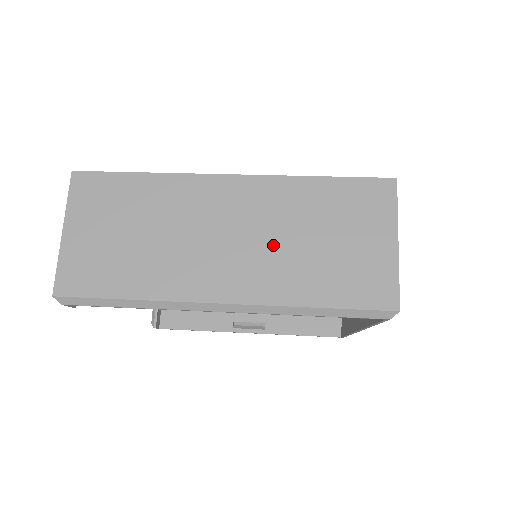
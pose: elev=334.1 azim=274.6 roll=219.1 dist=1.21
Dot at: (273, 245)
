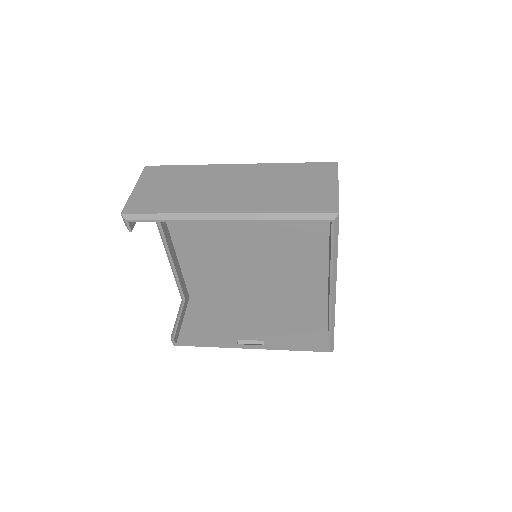
Dot at: (261, 189)
